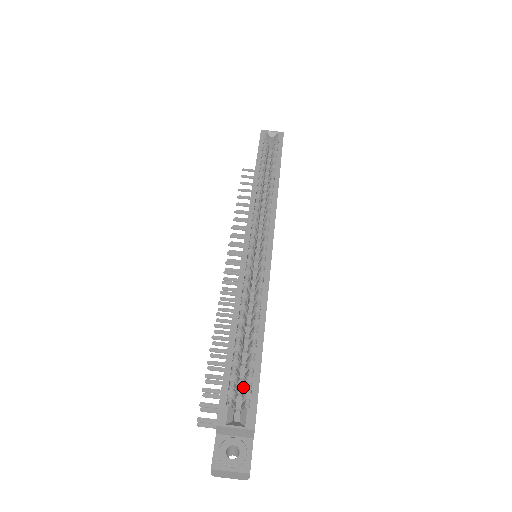
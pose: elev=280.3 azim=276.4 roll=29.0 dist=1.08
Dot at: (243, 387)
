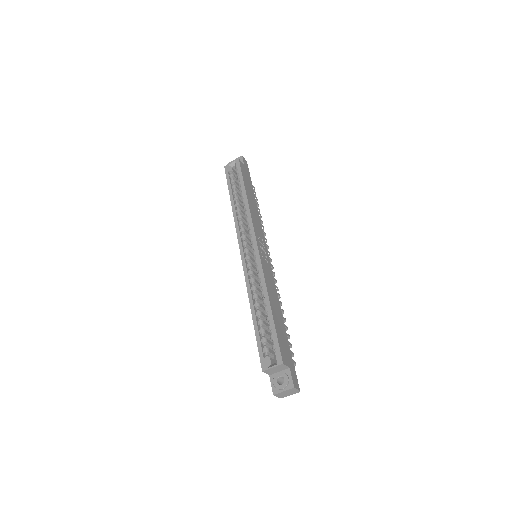
Dot at: occluded
